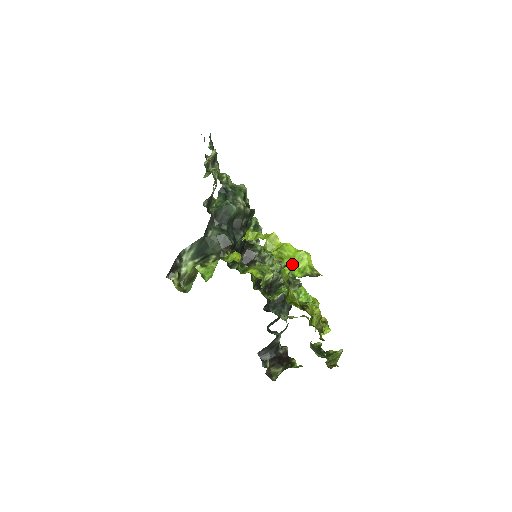
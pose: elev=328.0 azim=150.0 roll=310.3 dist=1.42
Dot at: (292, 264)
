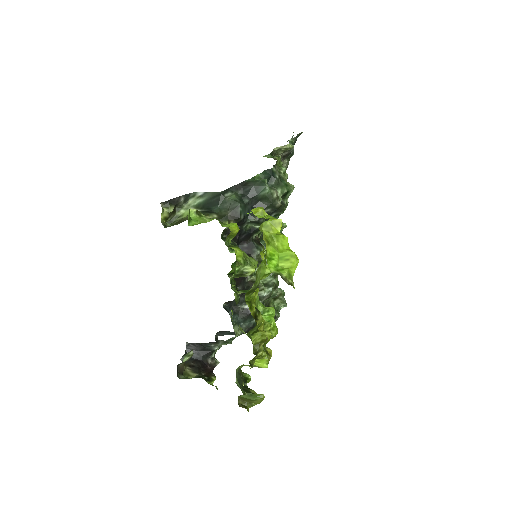
Dot at: (274, 256)
